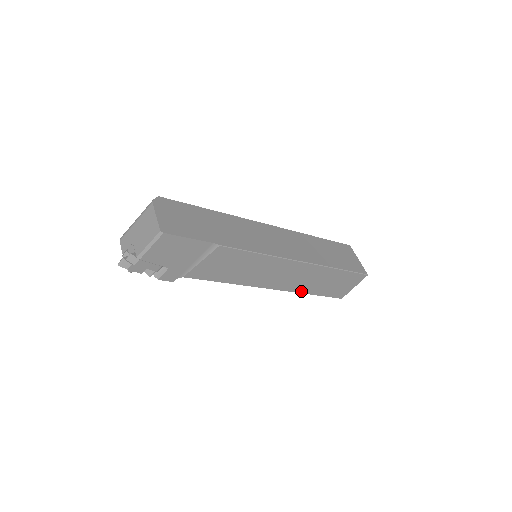
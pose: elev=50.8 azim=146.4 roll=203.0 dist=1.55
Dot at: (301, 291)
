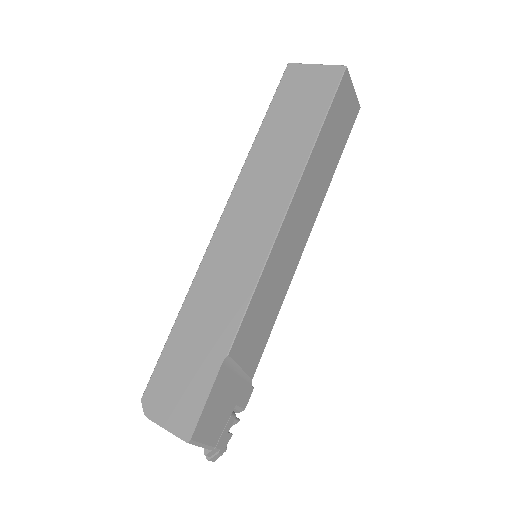
Dot at: (326, 188)
